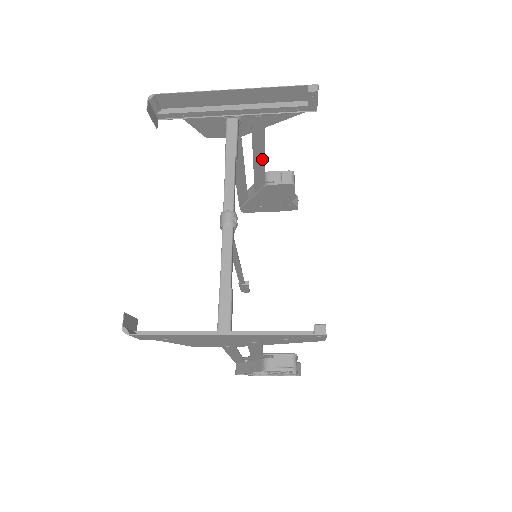
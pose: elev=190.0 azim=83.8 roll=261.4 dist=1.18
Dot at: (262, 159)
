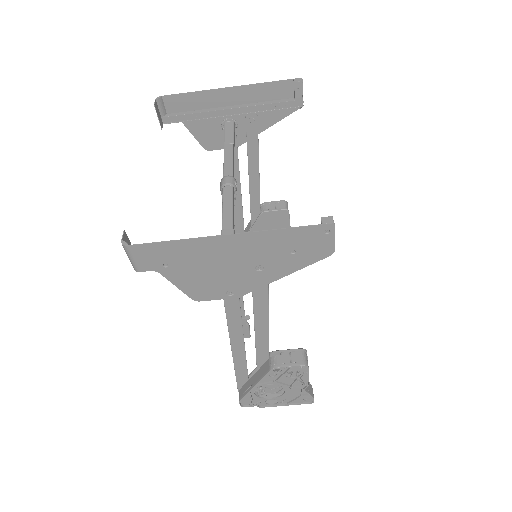
Dot at: (257, 177)
